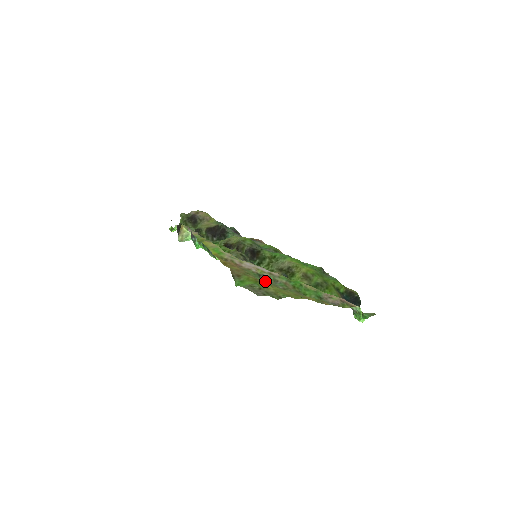
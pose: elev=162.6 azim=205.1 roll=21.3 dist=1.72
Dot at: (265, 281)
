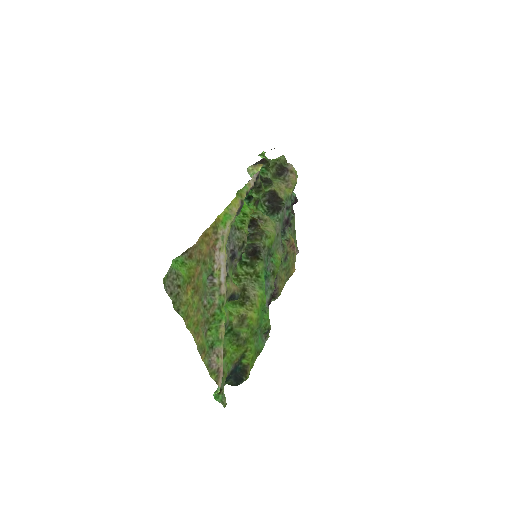
Dot at: (201, 285)
